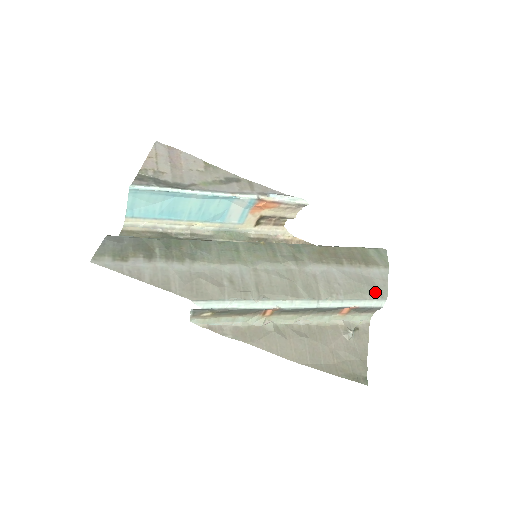
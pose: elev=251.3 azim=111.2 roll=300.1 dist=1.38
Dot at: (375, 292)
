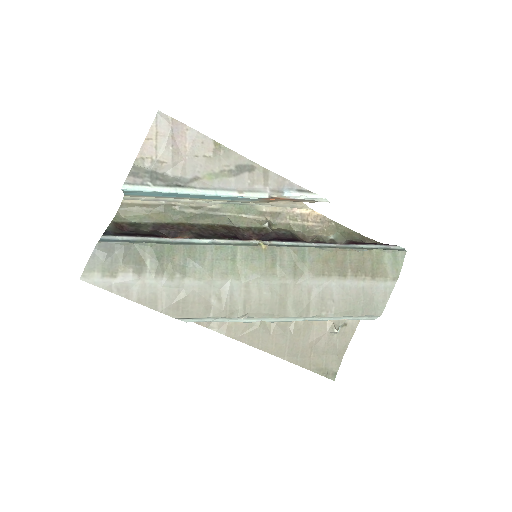
Dot at: (370, 310)
